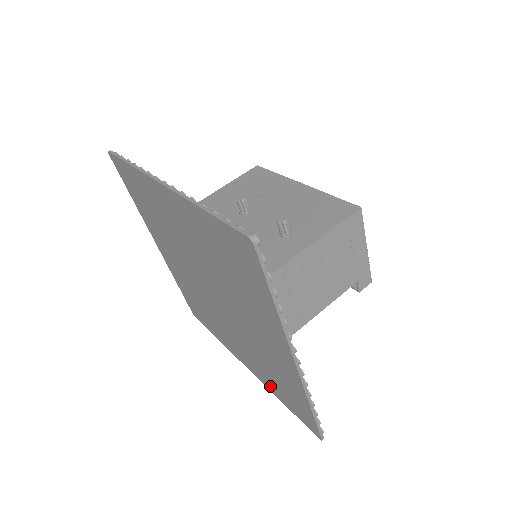
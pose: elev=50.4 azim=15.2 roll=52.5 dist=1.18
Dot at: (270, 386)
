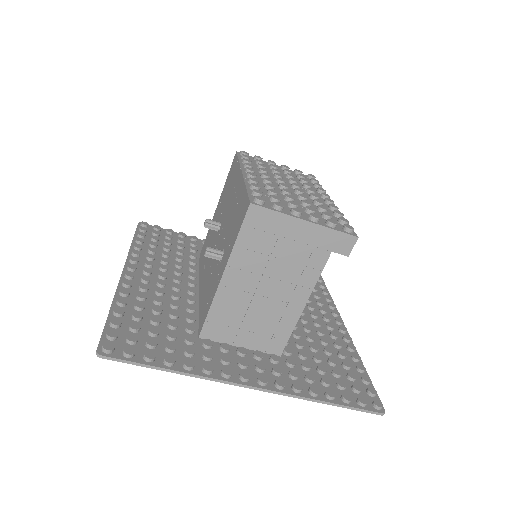
Dot at: occluded
